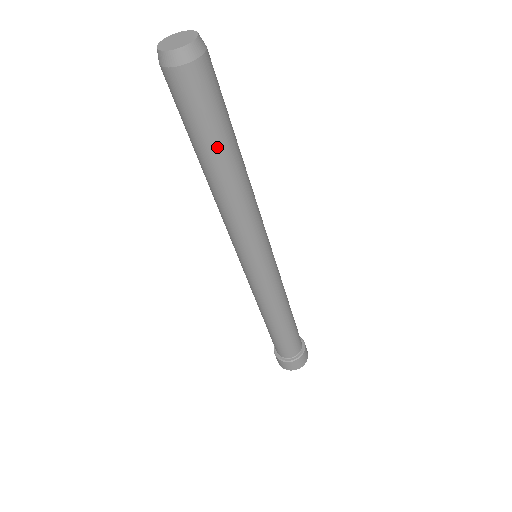
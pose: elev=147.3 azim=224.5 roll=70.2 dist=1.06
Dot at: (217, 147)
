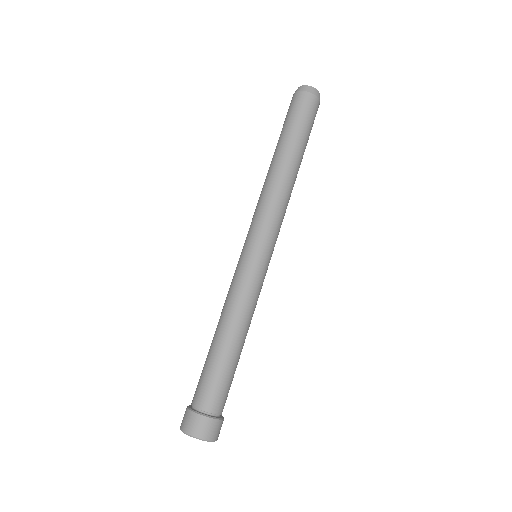
Dot at: (299, 143)
